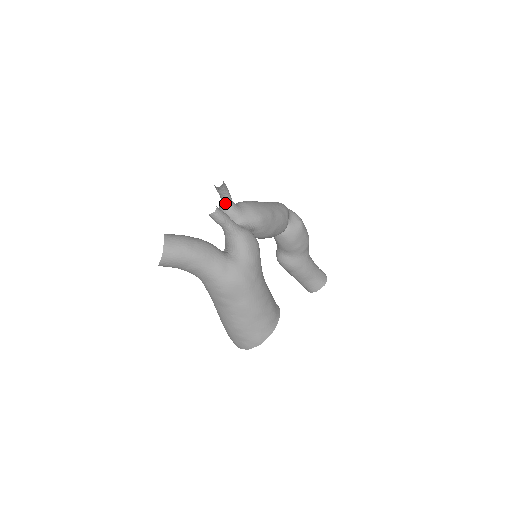
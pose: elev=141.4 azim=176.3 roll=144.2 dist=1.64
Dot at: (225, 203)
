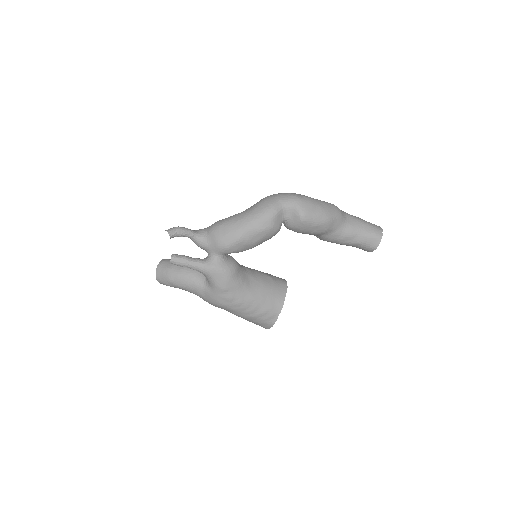
Dot at: occluded
